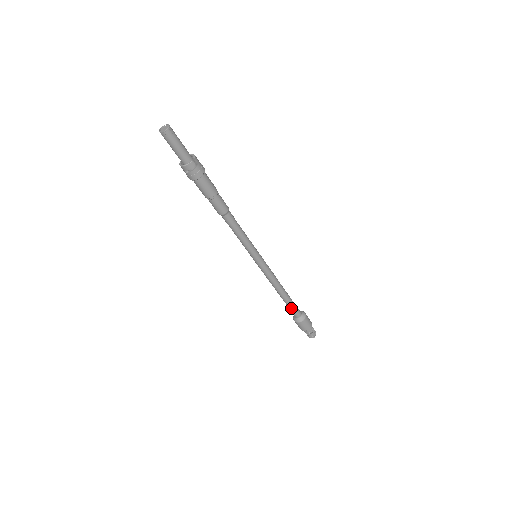
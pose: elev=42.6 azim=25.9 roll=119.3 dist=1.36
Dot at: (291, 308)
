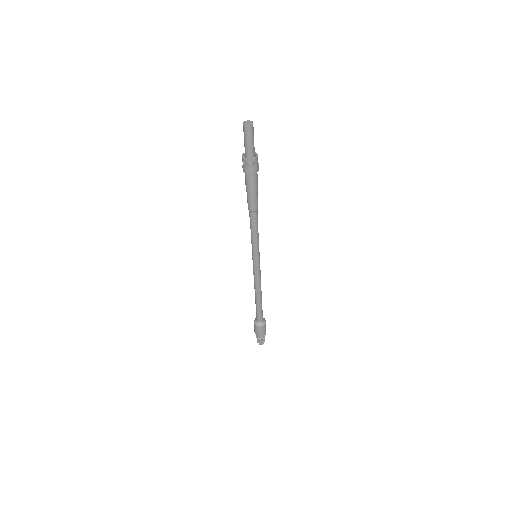
Dot at: (257, 311)
